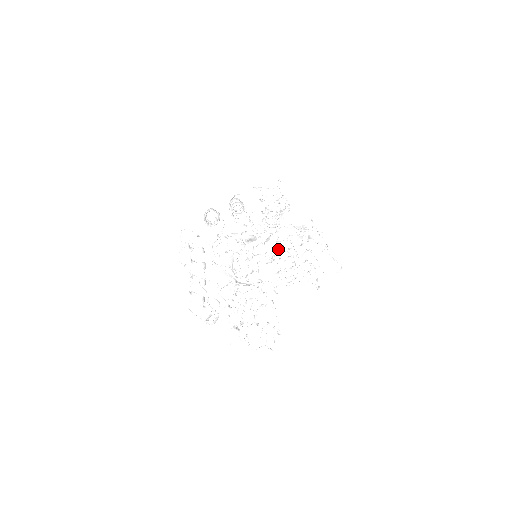
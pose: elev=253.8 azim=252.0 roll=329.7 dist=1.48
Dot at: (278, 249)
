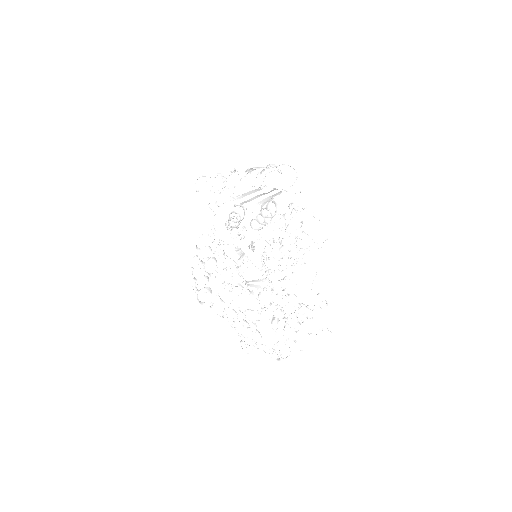
Dot at: (270, 282)
